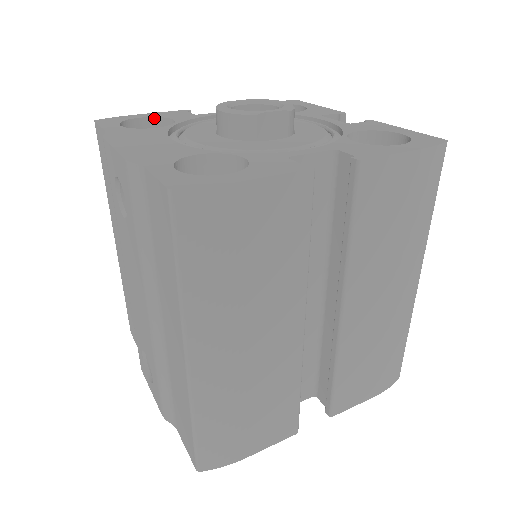
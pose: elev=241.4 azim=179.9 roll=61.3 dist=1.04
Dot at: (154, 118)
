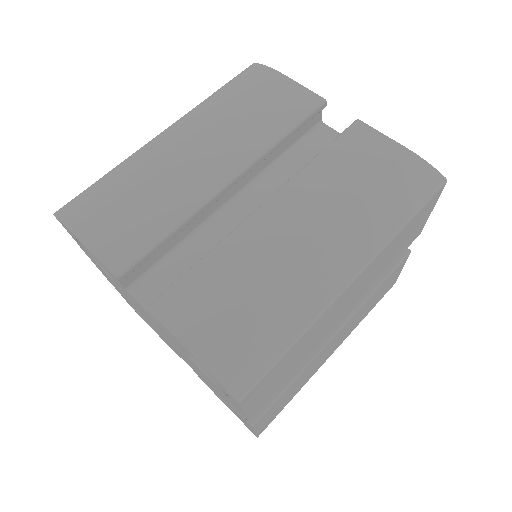
Dot at: occluded
